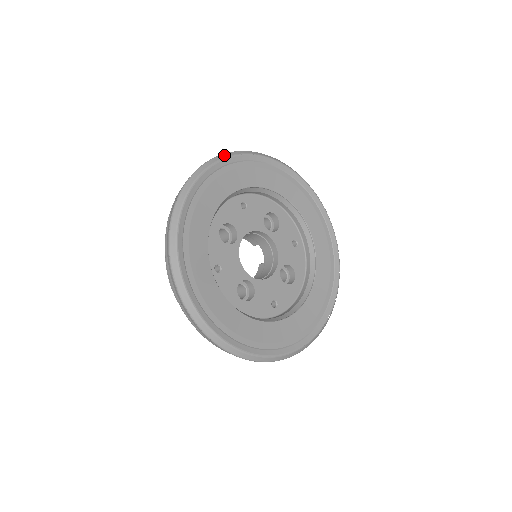
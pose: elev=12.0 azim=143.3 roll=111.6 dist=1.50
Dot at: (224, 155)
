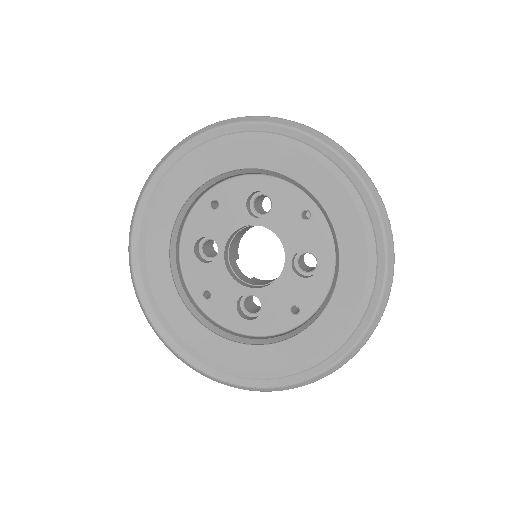
Dot at: (155, 168)
